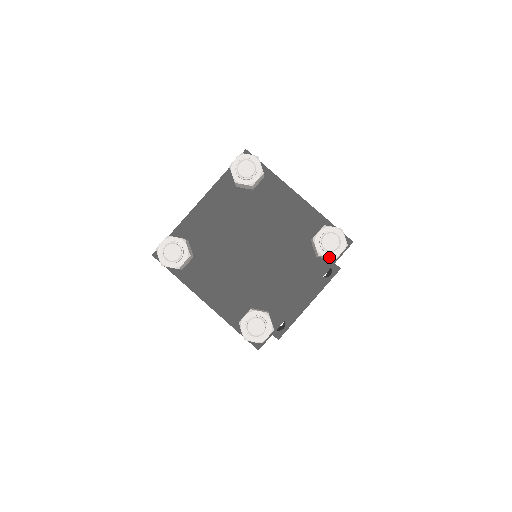
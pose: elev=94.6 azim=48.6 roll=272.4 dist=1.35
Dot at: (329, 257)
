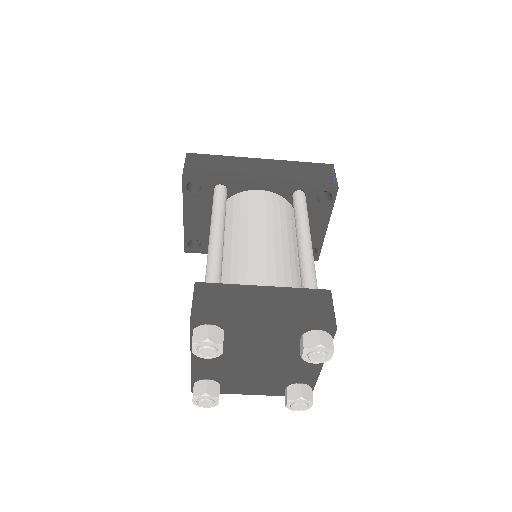
Dot at: (323, 362)
